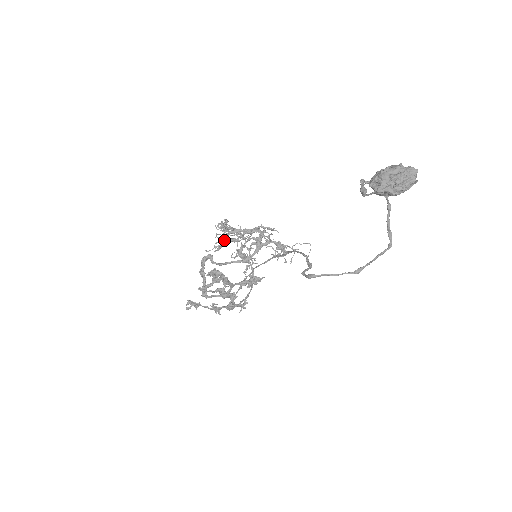
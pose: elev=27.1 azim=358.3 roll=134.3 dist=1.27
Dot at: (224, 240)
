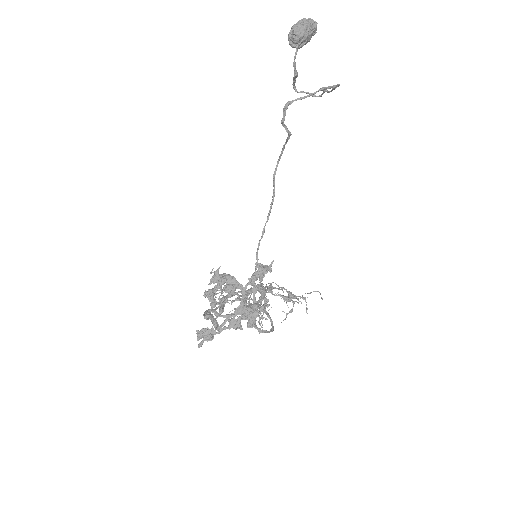
Dot at: (223, 298)
